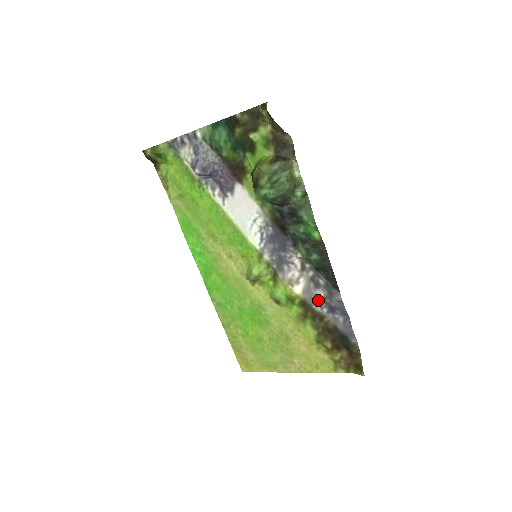
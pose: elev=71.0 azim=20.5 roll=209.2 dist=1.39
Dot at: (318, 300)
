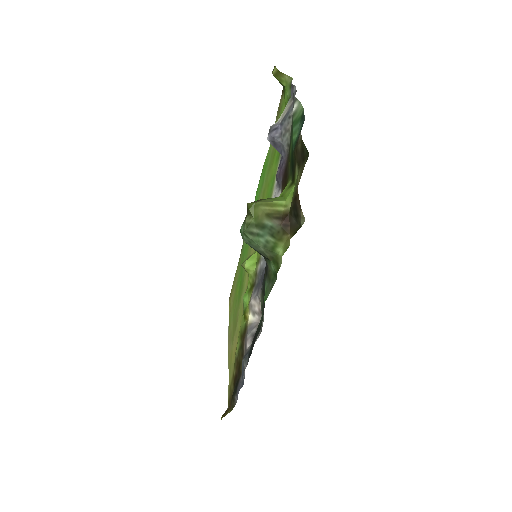
Dot at: (246, 344)
